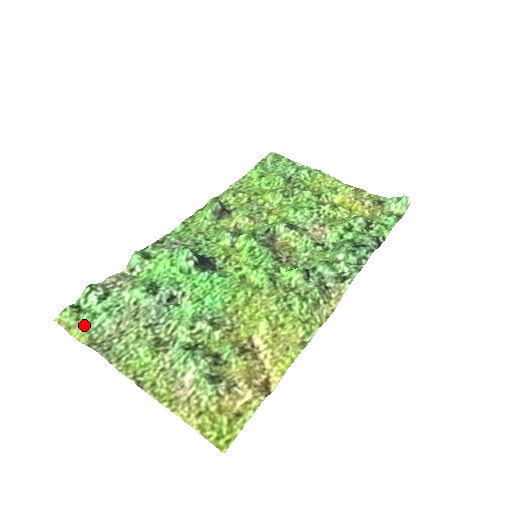
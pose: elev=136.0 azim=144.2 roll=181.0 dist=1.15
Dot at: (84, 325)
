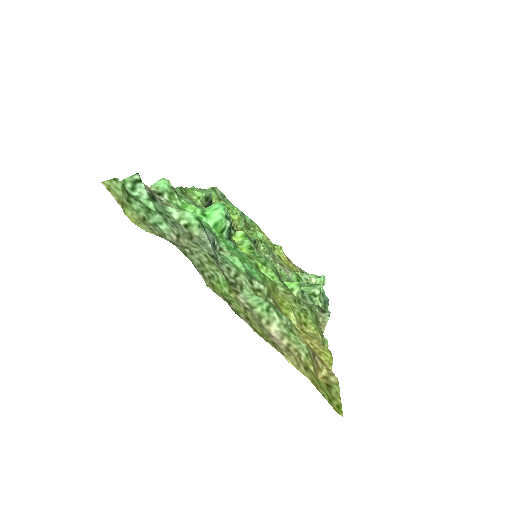
Dot at: (139, 212)
